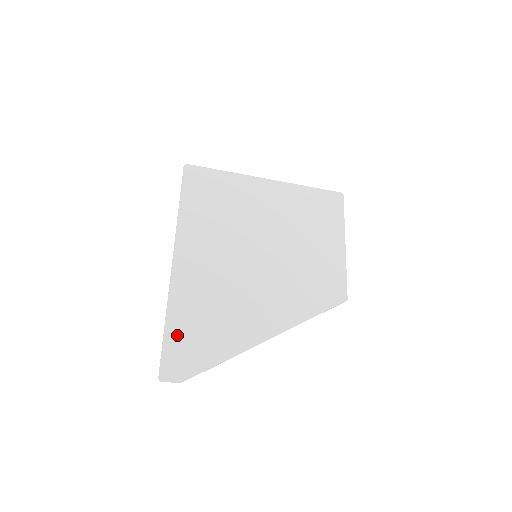
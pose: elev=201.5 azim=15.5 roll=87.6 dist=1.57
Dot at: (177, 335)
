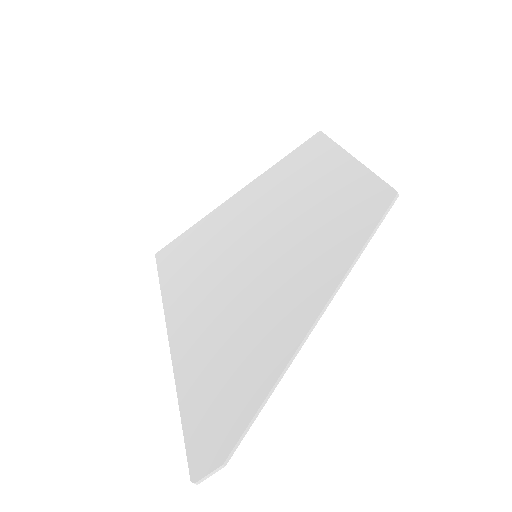
Dot at: (197, 407)
